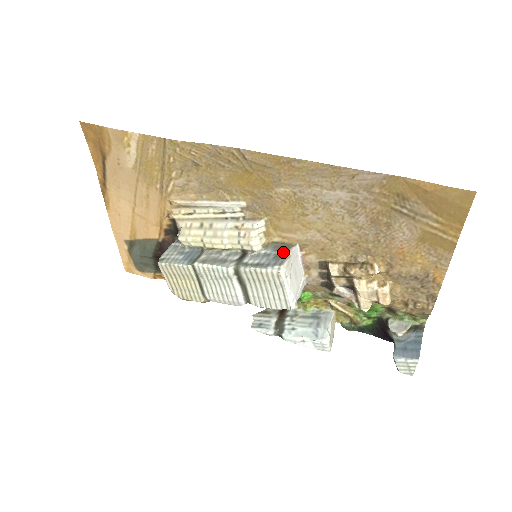
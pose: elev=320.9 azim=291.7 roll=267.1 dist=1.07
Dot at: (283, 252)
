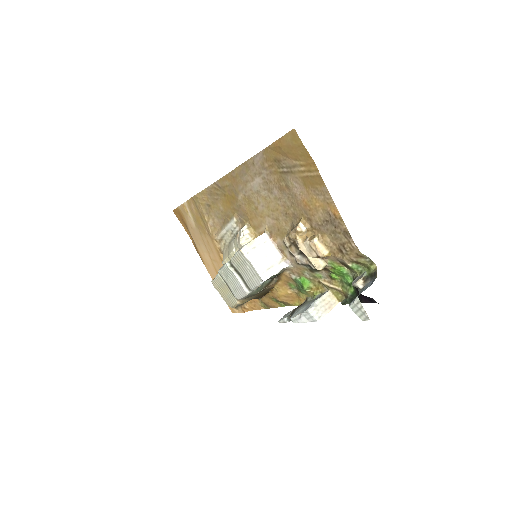
Dot at: occluded
